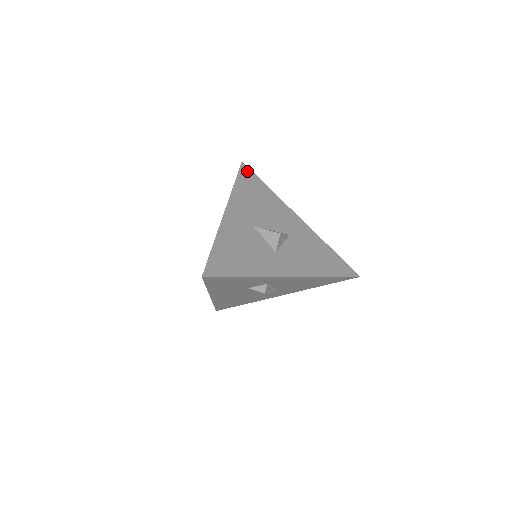
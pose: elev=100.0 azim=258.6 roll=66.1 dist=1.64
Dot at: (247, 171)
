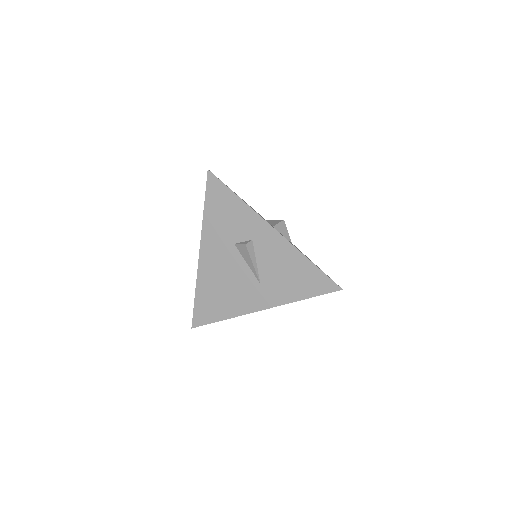
Dot at: occluded
